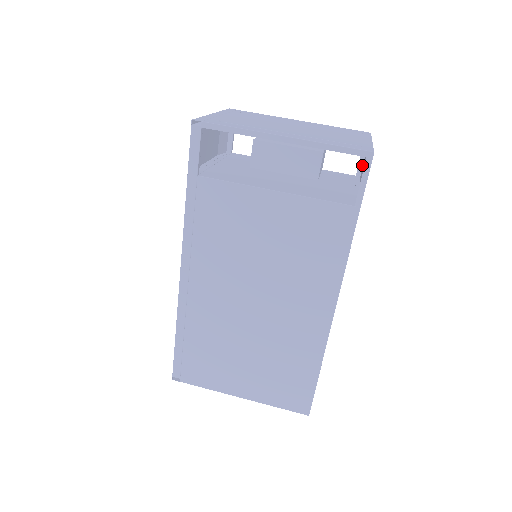
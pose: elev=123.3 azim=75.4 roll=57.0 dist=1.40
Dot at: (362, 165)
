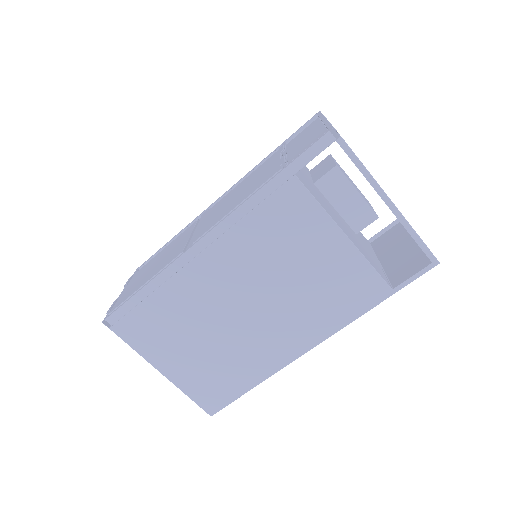
Dot at: (378, 236)
